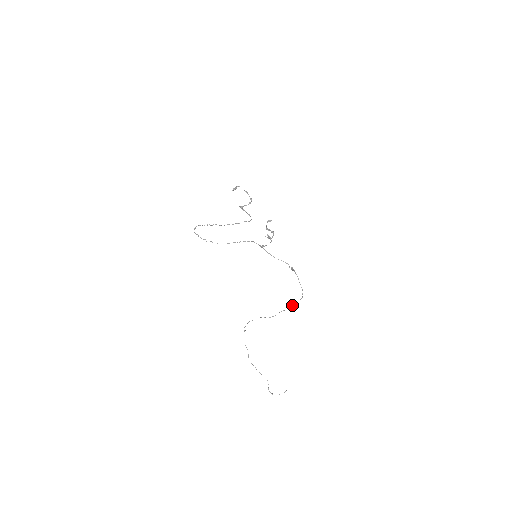
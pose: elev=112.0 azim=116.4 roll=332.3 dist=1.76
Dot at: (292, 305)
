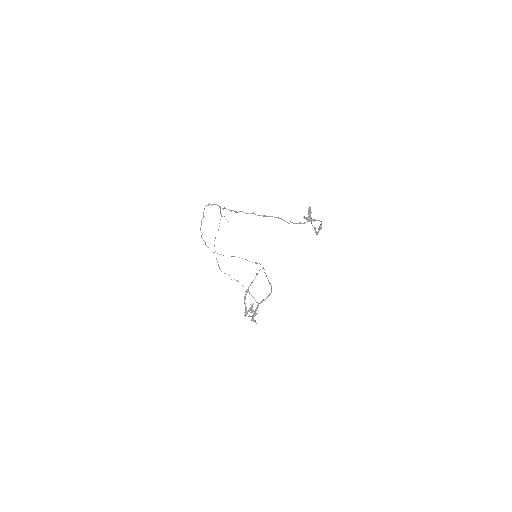
Dot at: occluded
